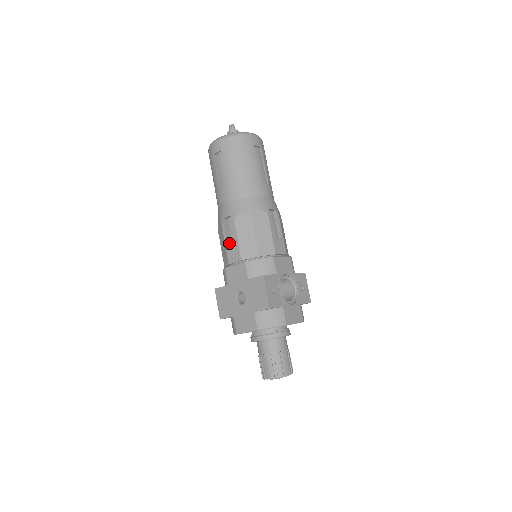
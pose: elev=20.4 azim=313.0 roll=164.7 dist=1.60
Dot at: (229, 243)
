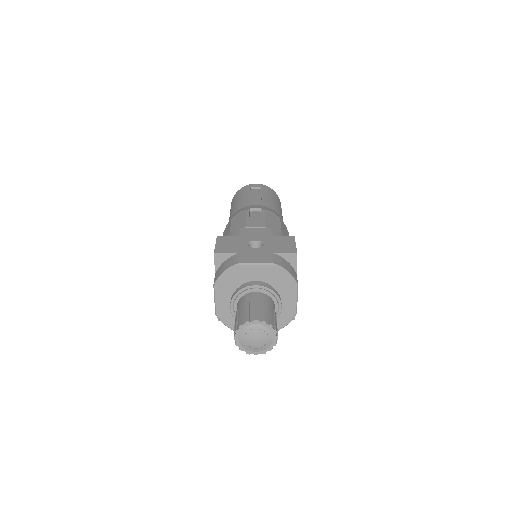
Dot at: occluded
